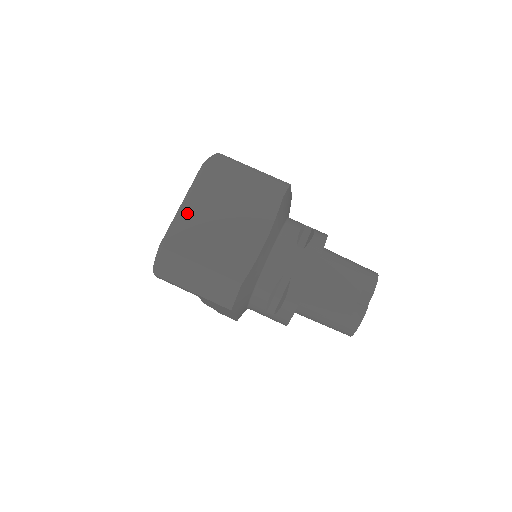
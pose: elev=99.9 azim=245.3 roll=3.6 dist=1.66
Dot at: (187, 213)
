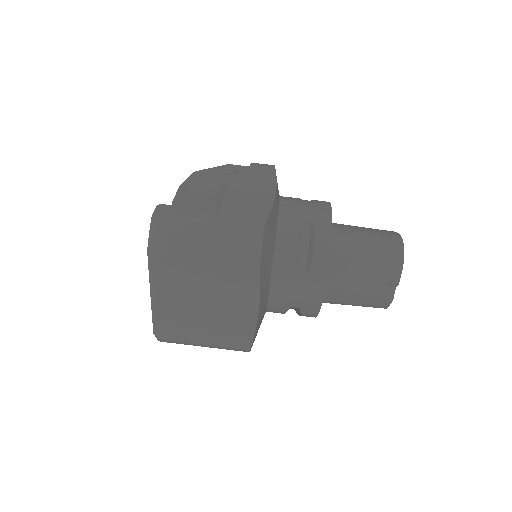
Dot at: (162, 307)
